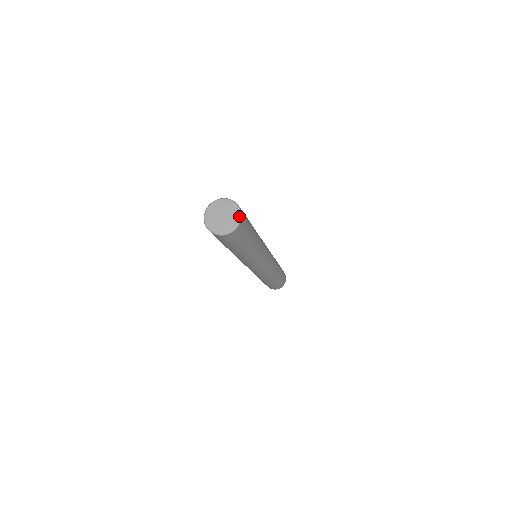
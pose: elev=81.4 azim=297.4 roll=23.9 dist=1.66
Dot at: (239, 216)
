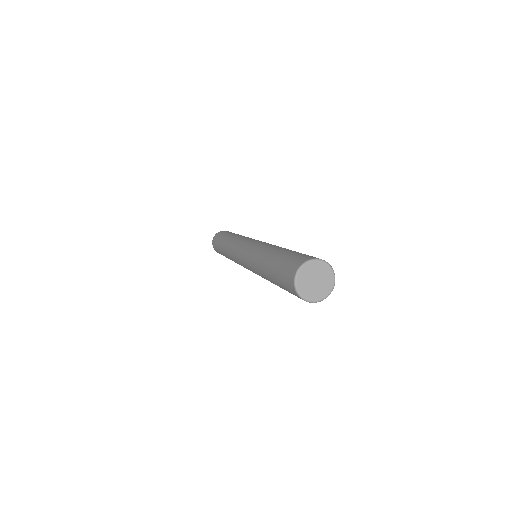
Dot at: (334, 281)
